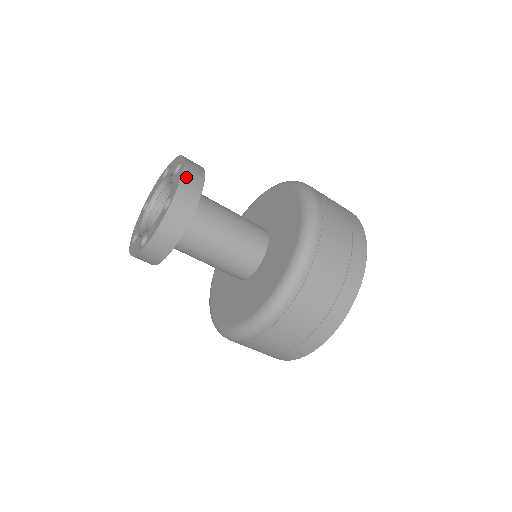
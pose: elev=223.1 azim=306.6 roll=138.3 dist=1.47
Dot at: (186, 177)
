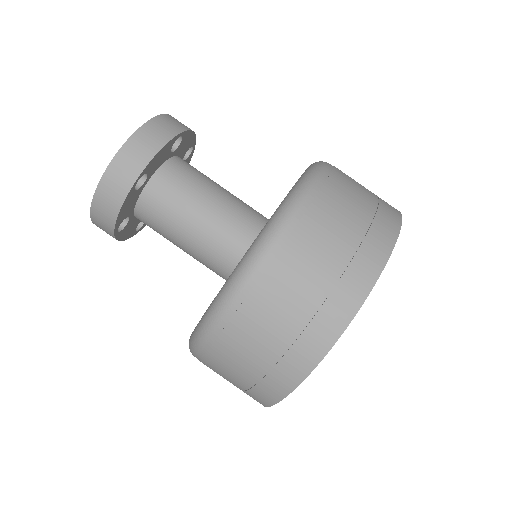
Dot at: (141, 134)
